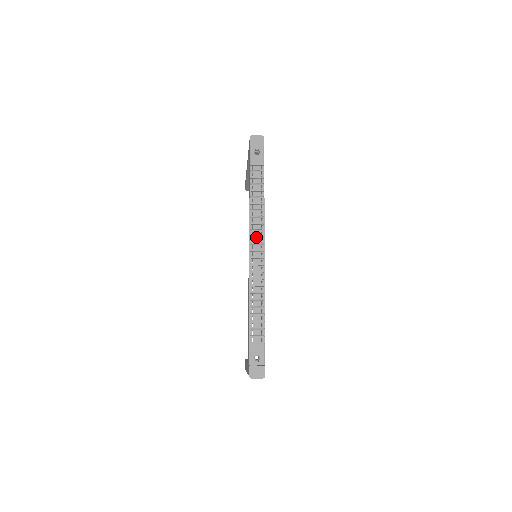
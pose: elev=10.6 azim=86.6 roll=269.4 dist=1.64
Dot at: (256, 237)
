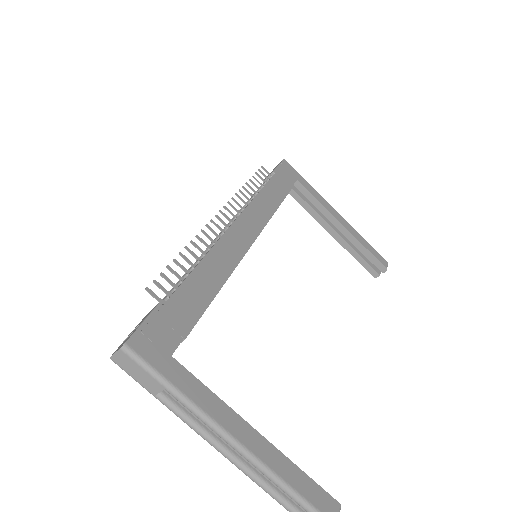
Dot at: occluded
